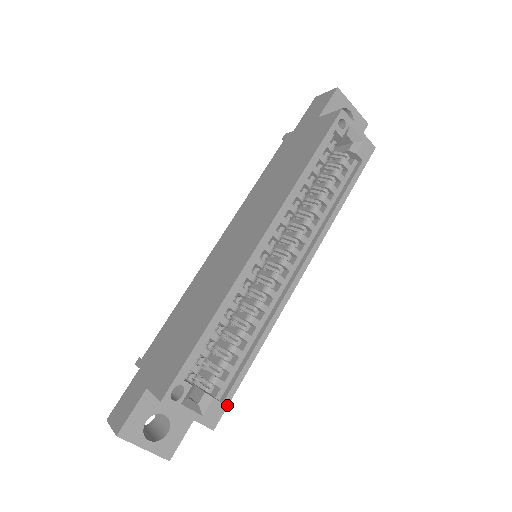
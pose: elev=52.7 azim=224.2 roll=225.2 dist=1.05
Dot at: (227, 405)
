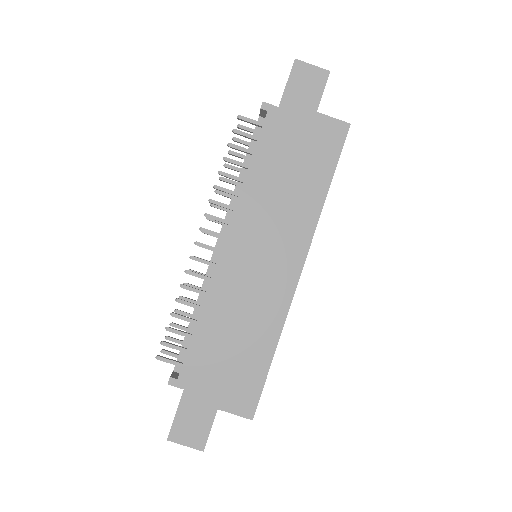
Dot at: occluded
